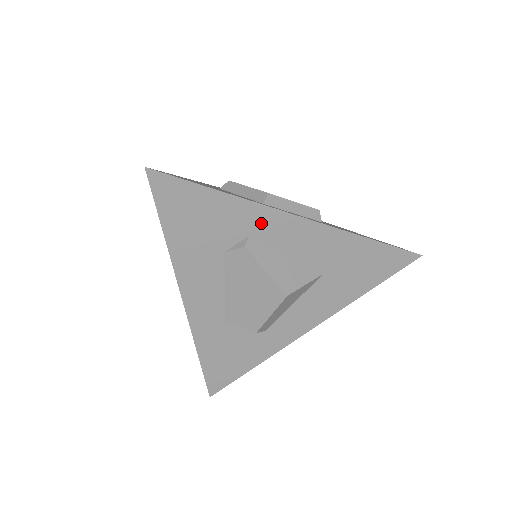
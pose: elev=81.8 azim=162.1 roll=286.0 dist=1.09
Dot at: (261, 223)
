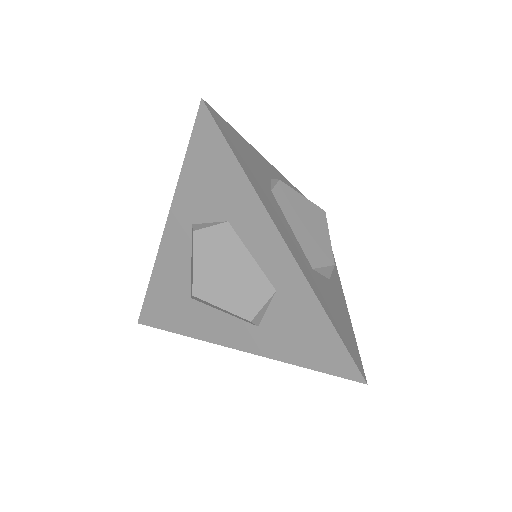
Dot at: (269, 170)
